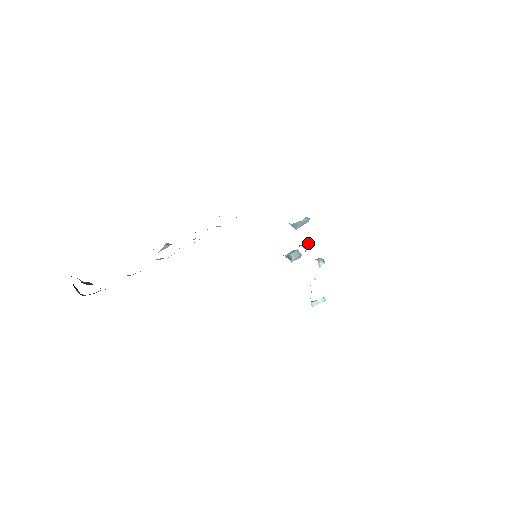
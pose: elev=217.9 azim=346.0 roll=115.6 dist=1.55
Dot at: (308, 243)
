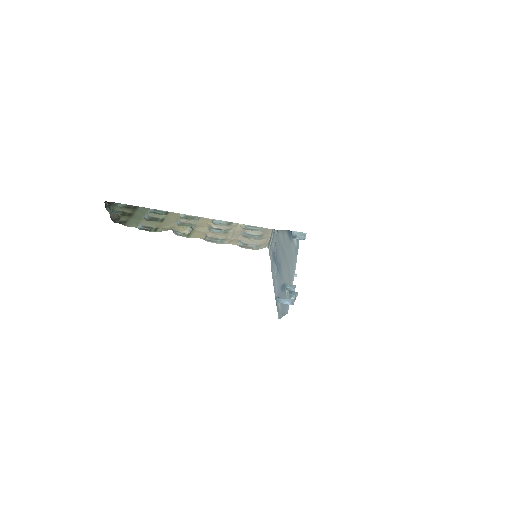
Dot at: (292, 289)
